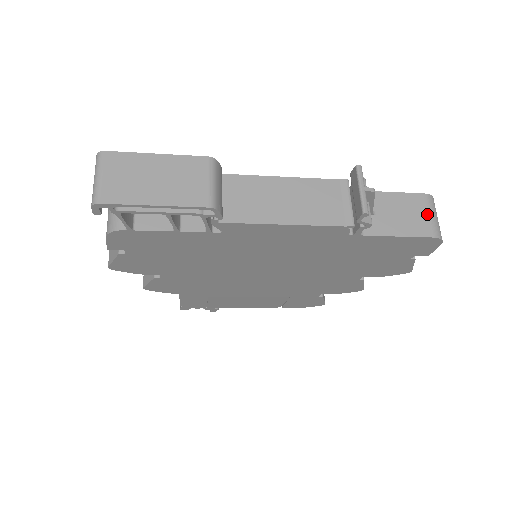
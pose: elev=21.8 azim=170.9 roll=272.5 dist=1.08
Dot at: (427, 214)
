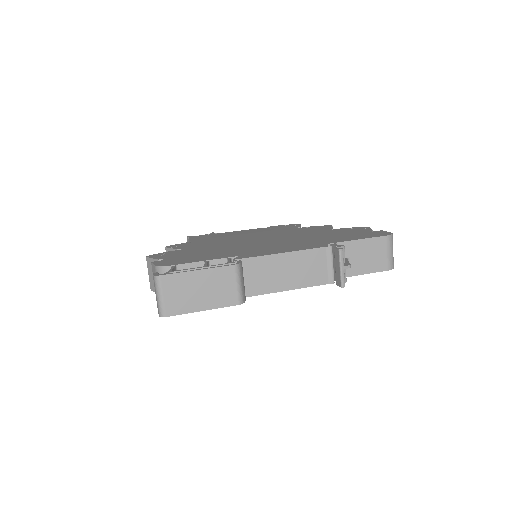
Dot at: (386, 253)
